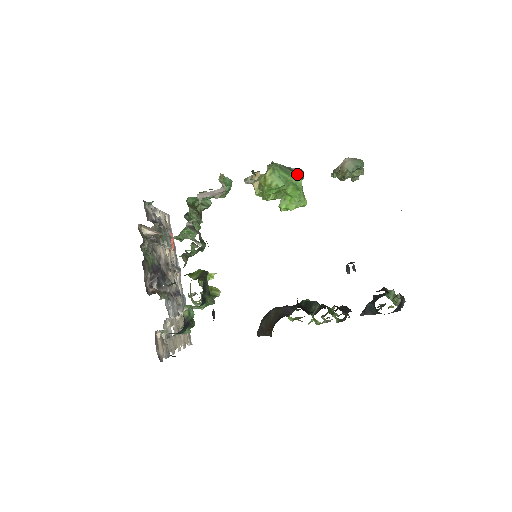
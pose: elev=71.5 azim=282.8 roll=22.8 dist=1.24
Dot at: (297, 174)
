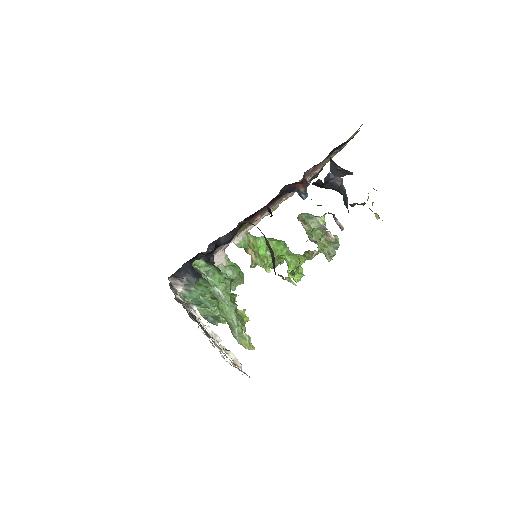
Dot at: occluded
